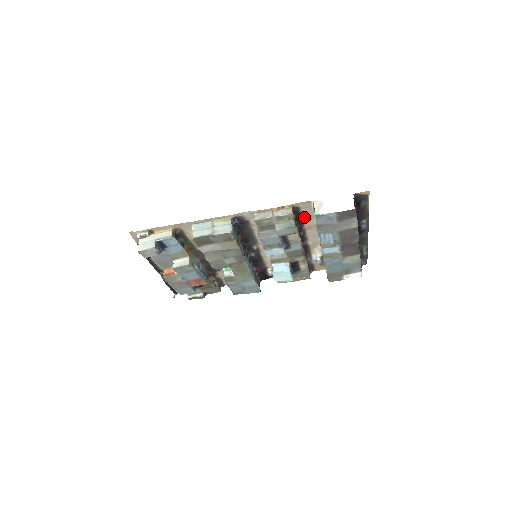
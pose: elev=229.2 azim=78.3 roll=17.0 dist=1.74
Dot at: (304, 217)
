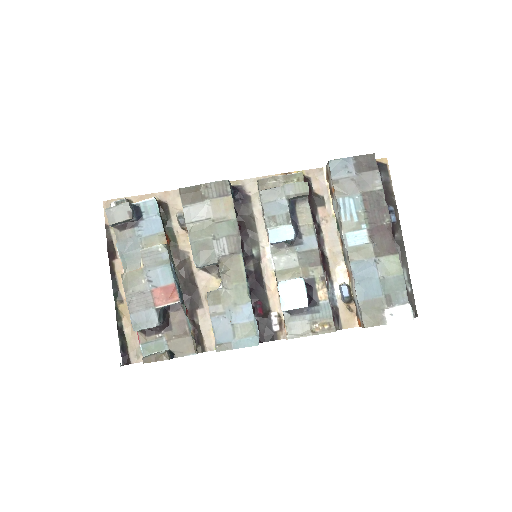
Dot at: (317, 196)
